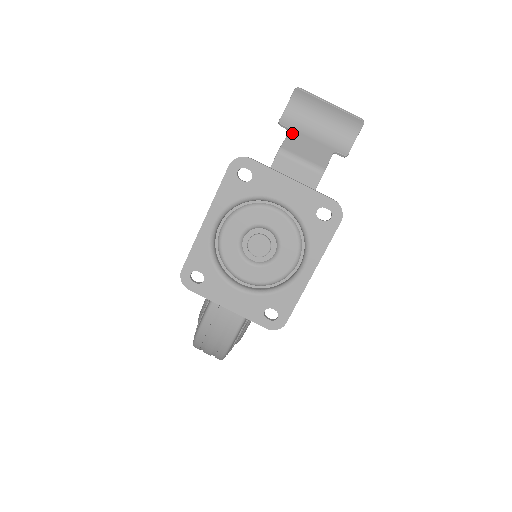
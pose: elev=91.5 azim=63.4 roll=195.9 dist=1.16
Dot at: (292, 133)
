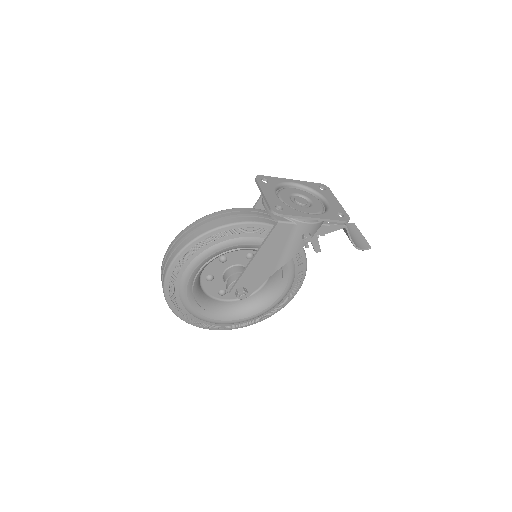
Dot at: occluded
